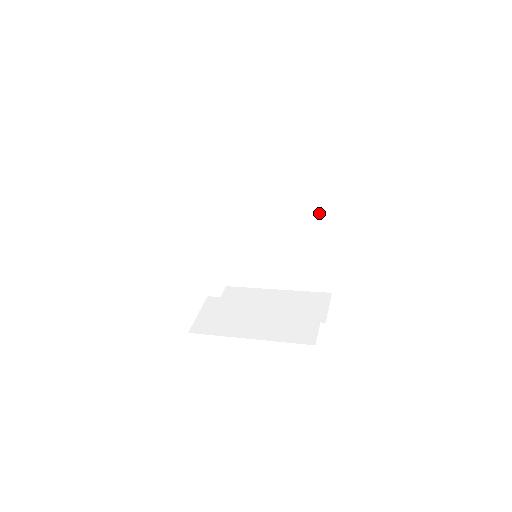
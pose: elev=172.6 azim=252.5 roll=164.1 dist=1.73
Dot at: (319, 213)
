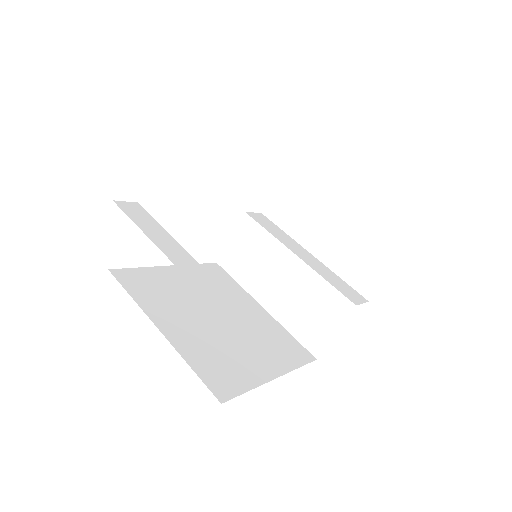
Dot at: occluded
